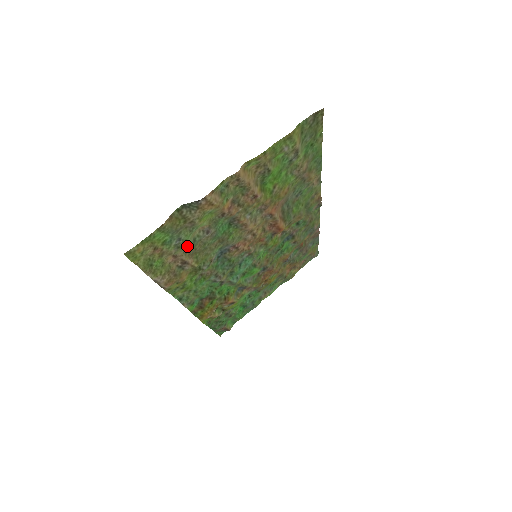
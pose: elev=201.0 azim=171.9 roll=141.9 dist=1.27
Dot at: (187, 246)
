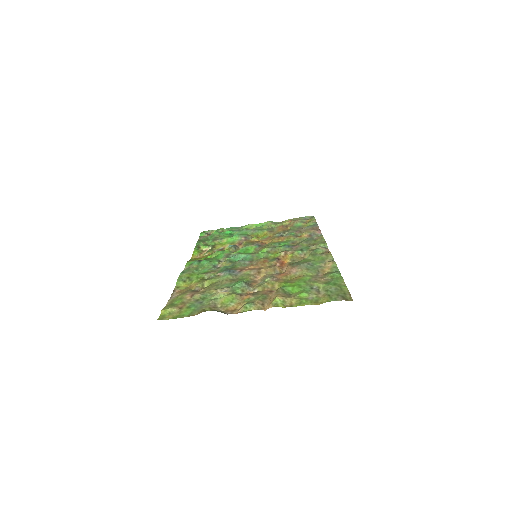
Dot at: (204, 297)
